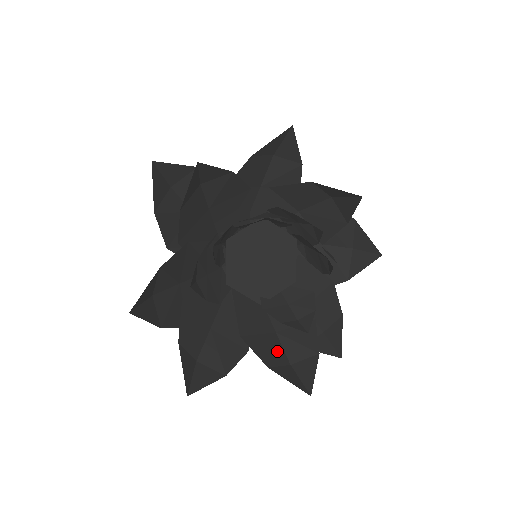
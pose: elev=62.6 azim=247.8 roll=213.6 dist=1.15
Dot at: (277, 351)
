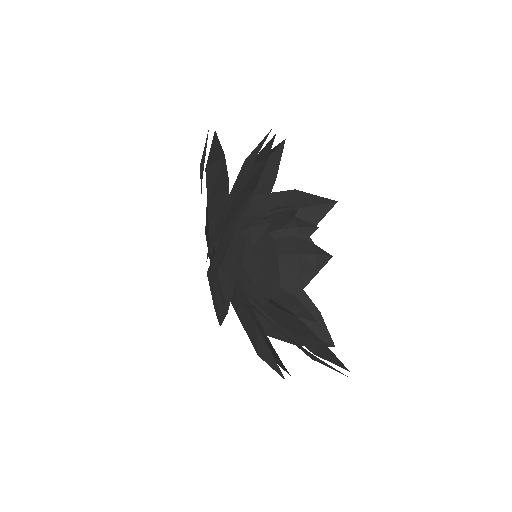
Dot at: occluded
